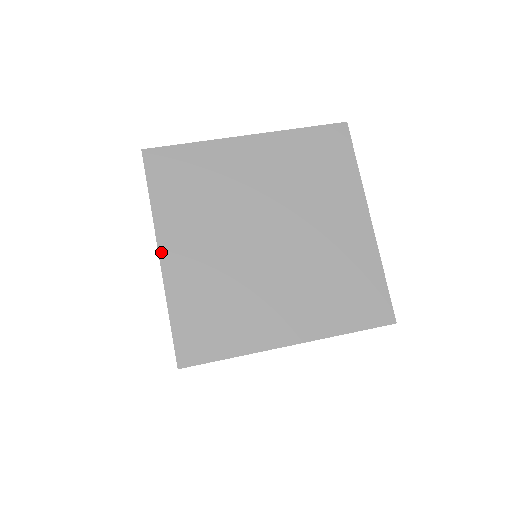
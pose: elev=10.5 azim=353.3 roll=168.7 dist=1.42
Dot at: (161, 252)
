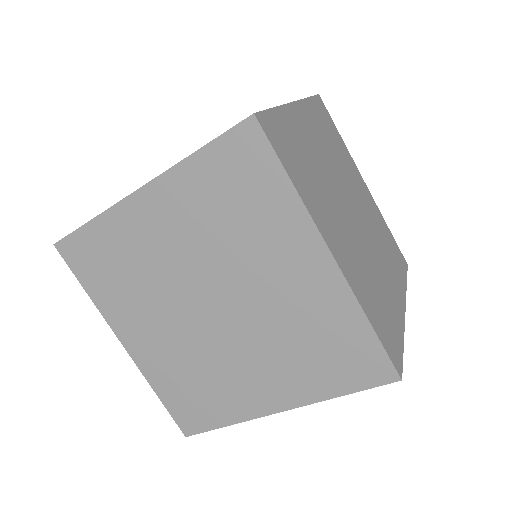
Dot at: (123, 343)
